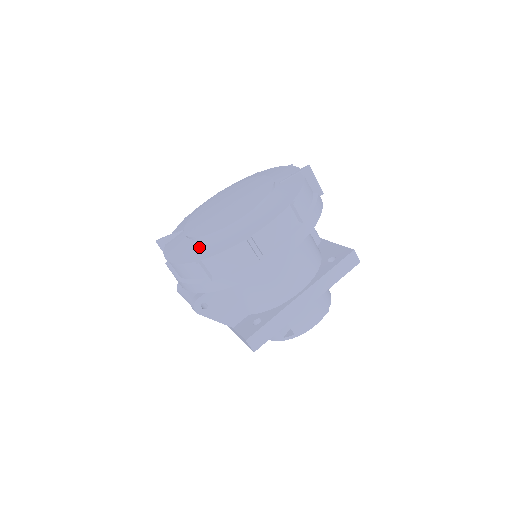
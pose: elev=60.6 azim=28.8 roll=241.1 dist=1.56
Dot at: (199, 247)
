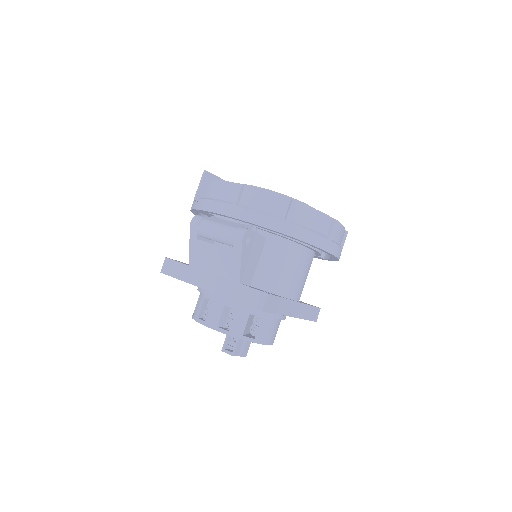
Dot at: occluded
